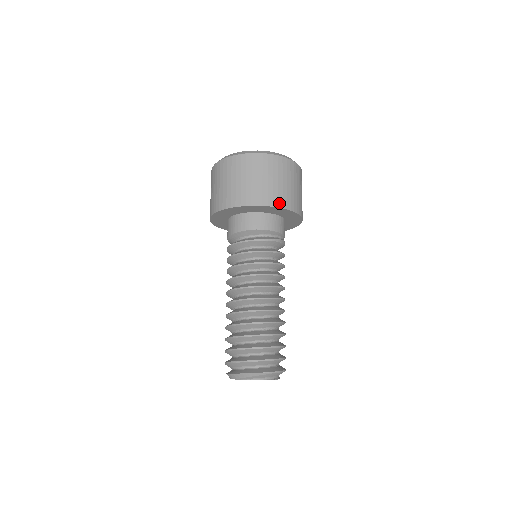
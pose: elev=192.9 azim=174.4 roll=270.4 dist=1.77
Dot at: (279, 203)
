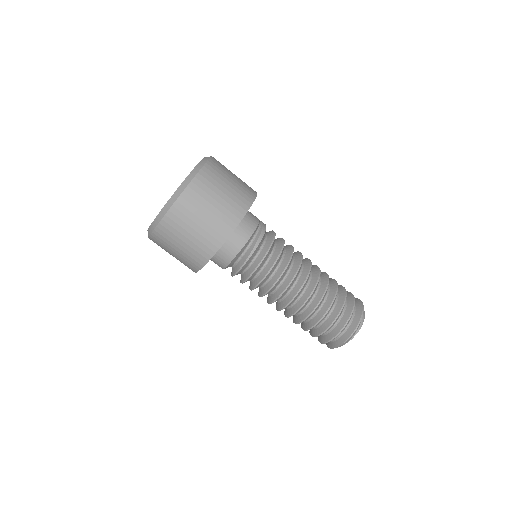
Dot at: (227, 230)
